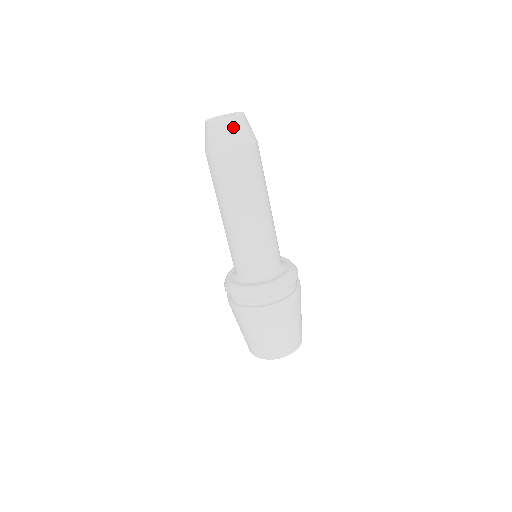
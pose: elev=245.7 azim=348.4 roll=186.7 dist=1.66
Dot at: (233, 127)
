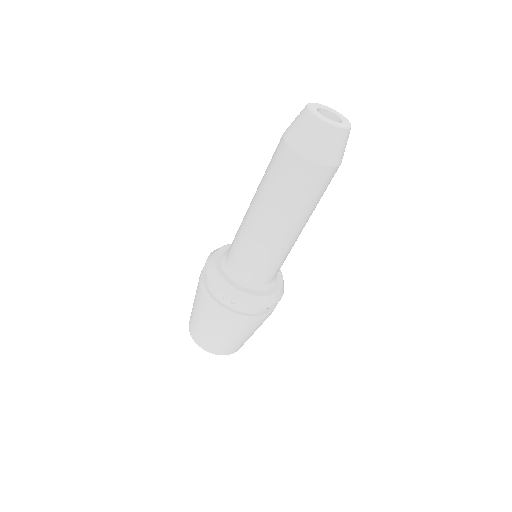
Dot at: (344, 140)
